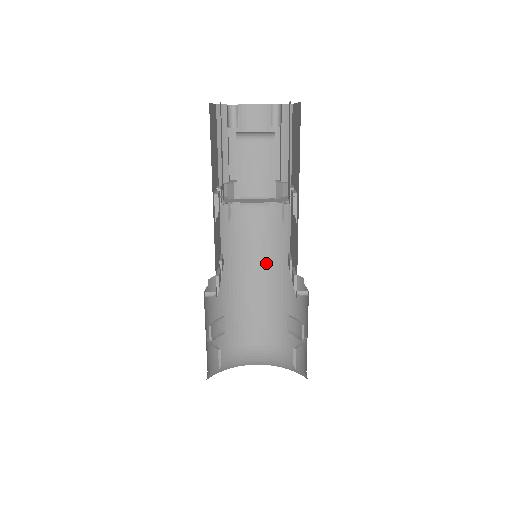
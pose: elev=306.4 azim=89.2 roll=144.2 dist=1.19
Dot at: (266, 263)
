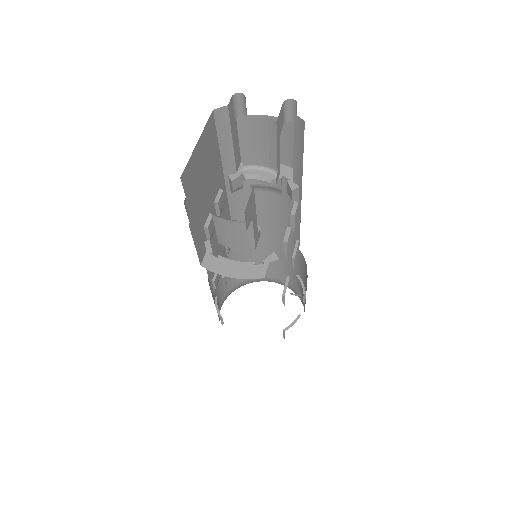
Dot at: (279, 232)
